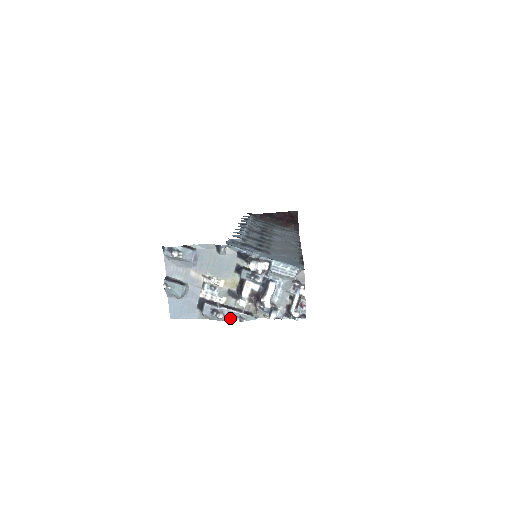
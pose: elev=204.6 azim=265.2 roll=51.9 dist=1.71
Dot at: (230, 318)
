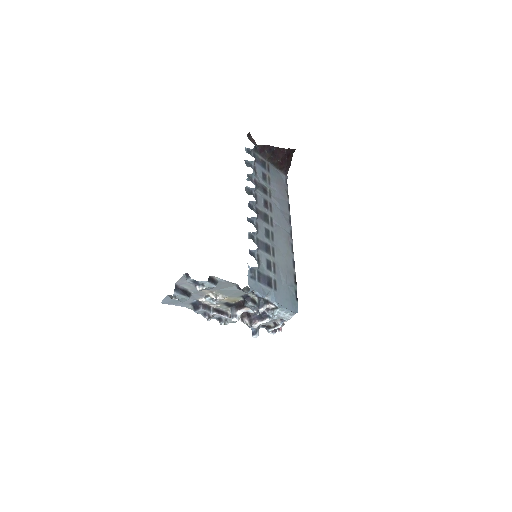
Dot at: (217, 319)
